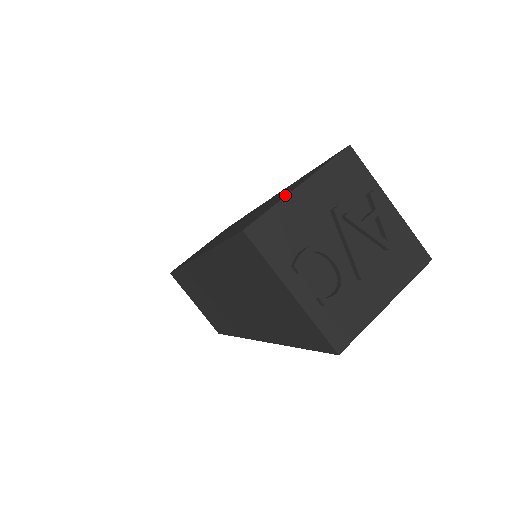
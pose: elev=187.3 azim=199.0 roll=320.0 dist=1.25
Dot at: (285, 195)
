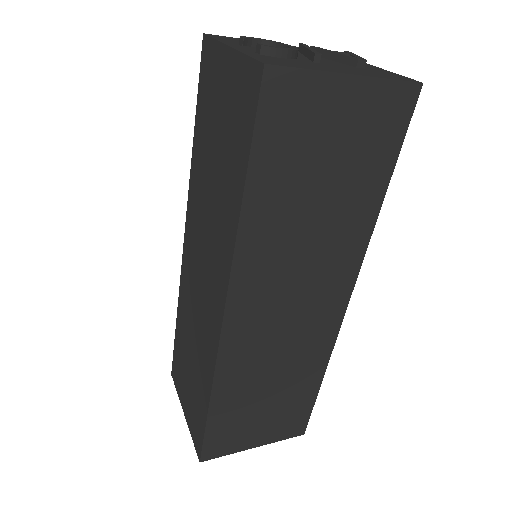
Dot at: occluded
